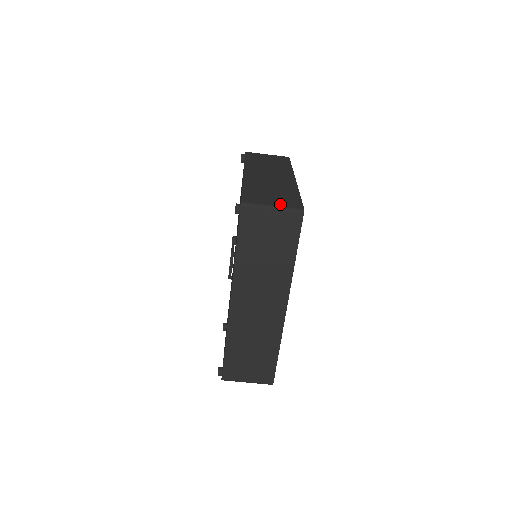
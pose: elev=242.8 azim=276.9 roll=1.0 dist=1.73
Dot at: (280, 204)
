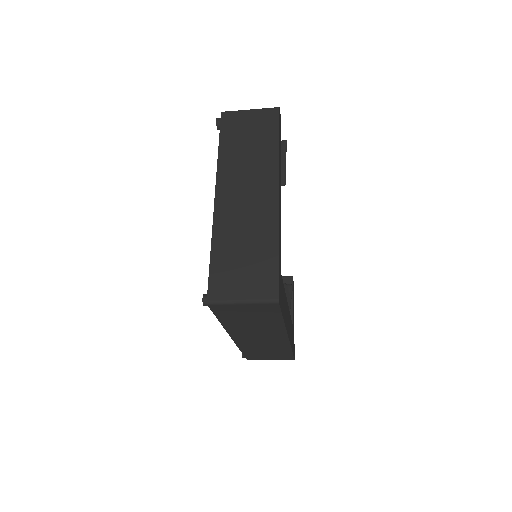
Dot at: (251, 294)
